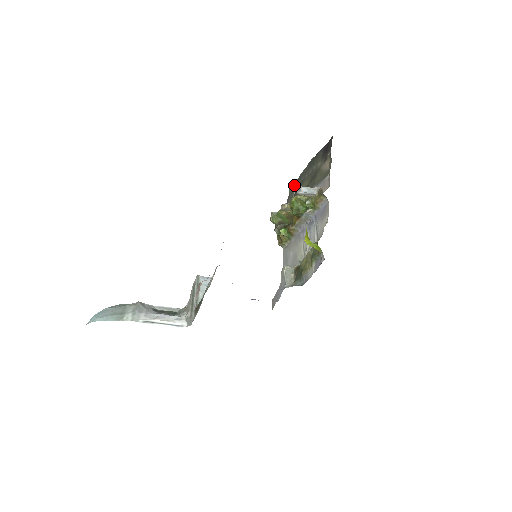
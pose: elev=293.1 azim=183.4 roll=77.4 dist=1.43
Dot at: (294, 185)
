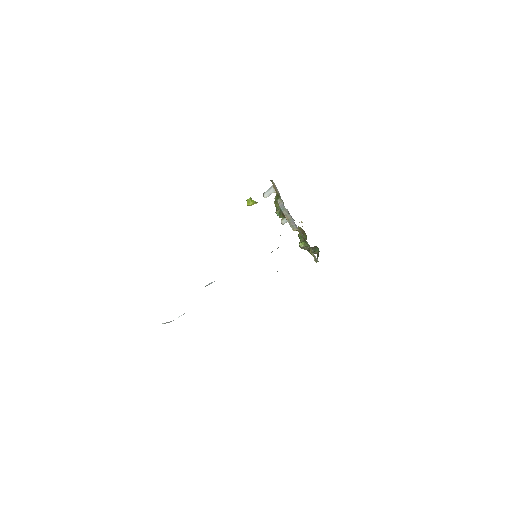
Dot at: occluded
